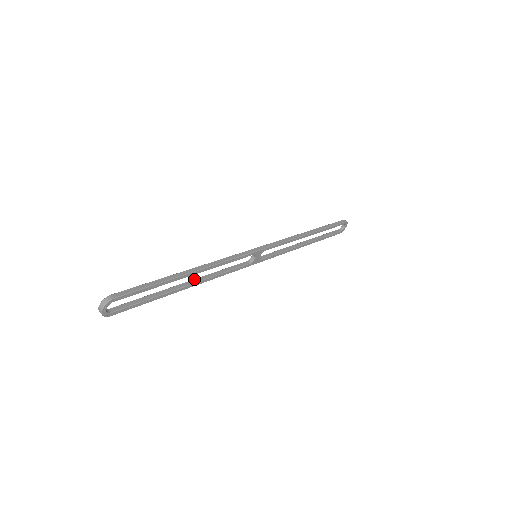
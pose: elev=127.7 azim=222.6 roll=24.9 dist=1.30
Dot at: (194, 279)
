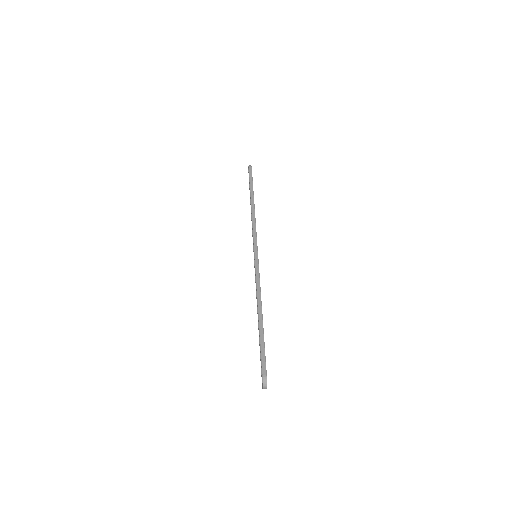
Dot at: occluded
